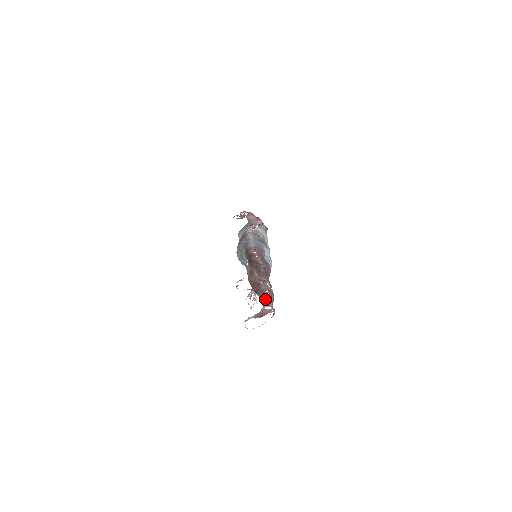
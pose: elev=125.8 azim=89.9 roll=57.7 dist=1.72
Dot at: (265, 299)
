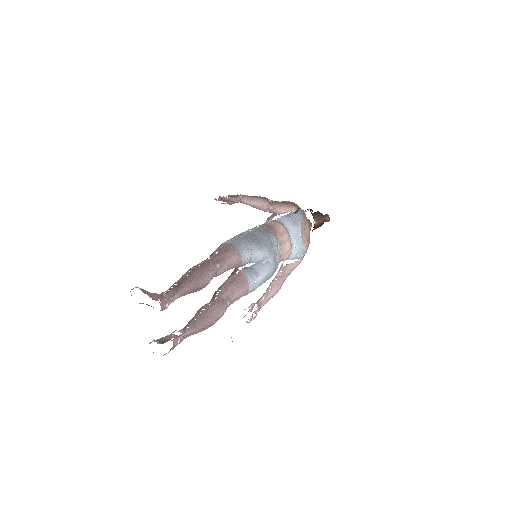
Dot at: occluded
